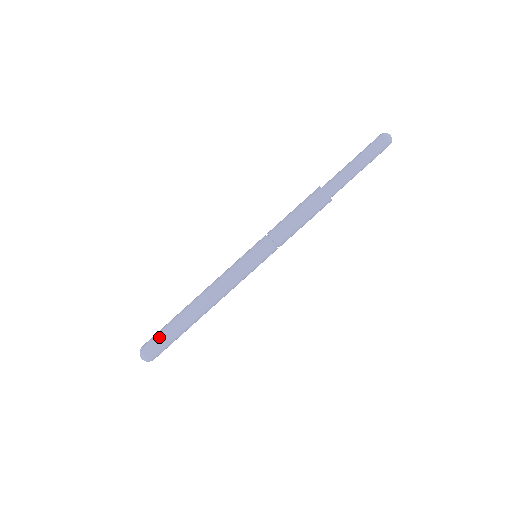
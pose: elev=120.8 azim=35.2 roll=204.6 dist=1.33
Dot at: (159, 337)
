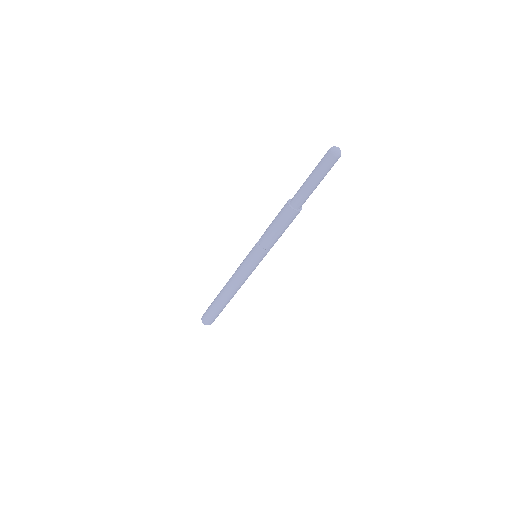
Dot at: (209, 307)
